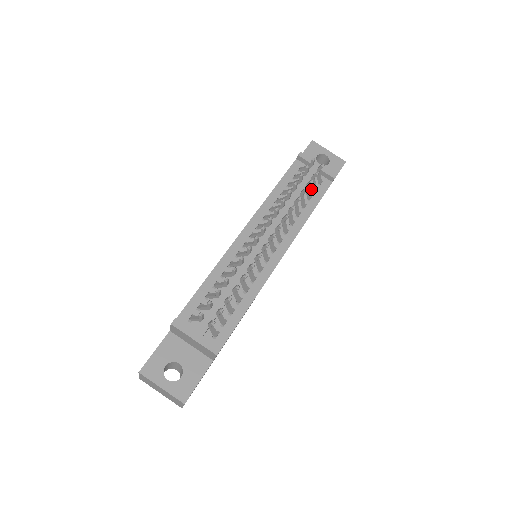
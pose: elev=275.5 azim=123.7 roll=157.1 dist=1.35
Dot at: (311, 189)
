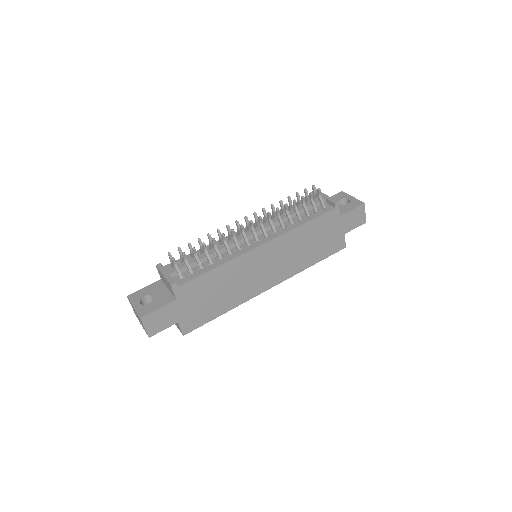
Dot at: (313, 211)
